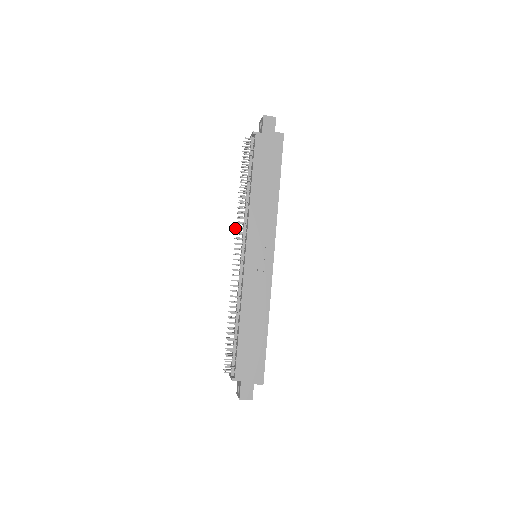
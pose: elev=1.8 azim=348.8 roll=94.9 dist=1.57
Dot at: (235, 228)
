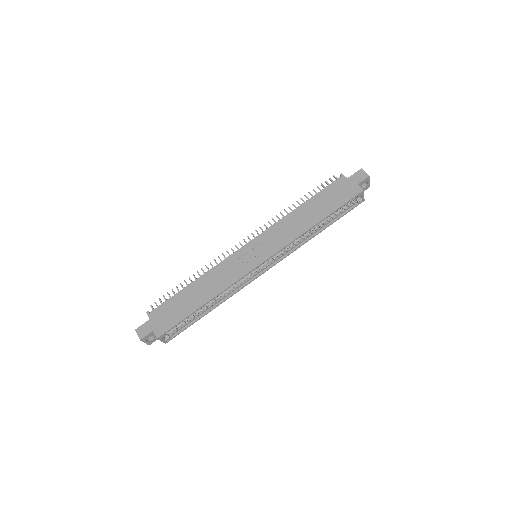
Dot at: occluded
